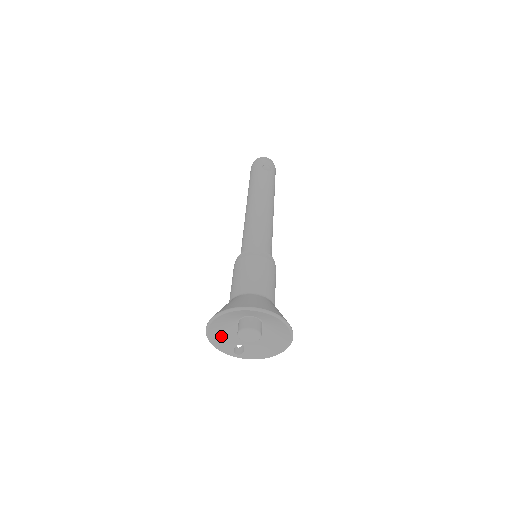
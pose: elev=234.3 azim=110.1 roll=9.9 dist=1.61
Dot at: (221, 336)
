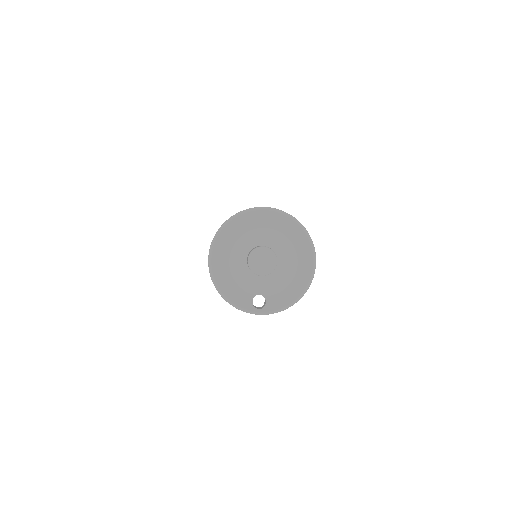
Dot at: (231, 283)
